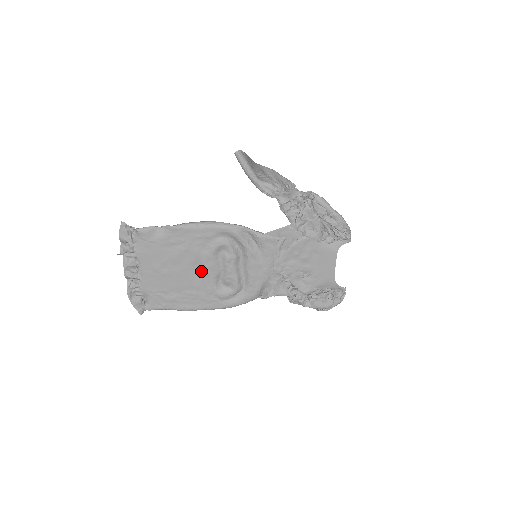
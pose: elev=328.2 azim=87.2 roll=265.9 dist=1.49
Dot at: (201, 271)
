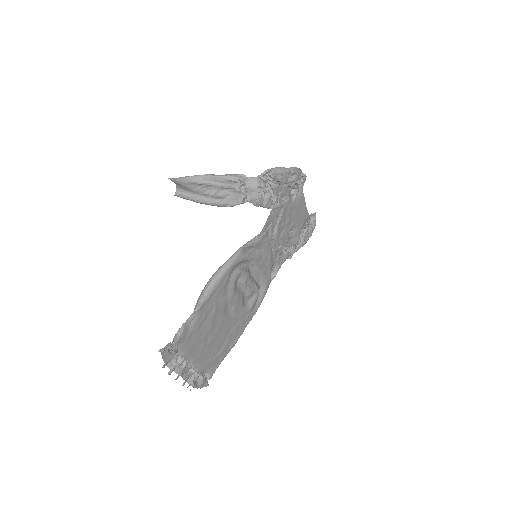
Dot at: (232, 310)
